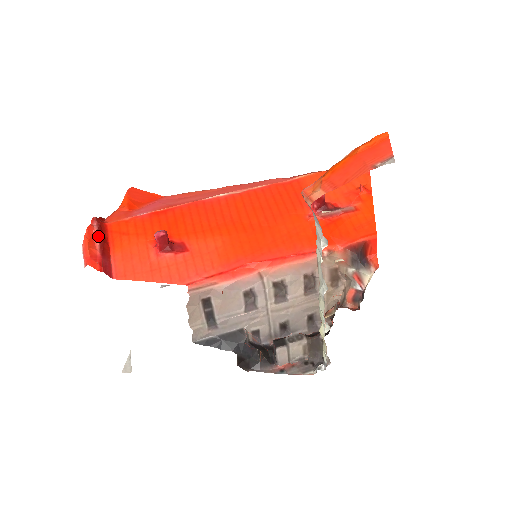
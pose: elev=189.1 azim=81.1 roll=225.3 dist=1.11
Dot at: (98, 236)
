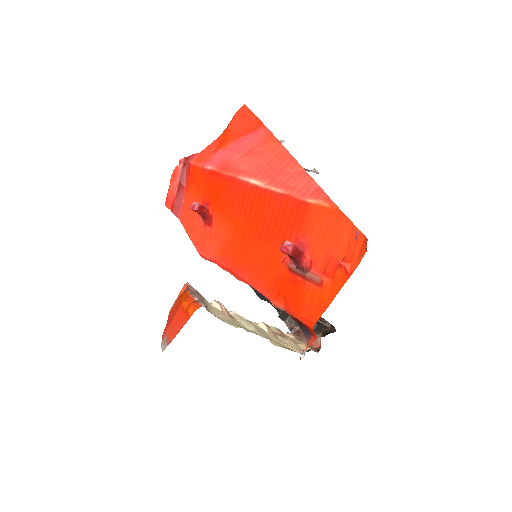
Dot at: (179, 178)
